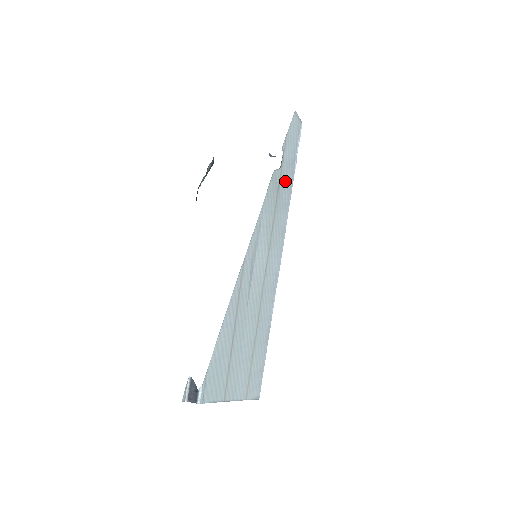
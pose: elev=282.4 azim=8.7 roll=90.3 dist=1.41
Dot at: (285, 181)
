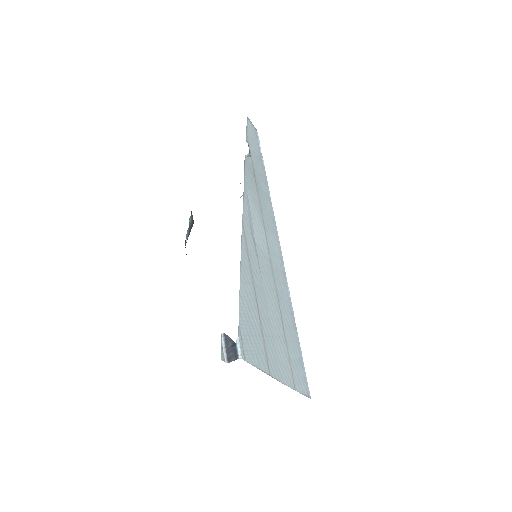
Dot at: (258, 172)
